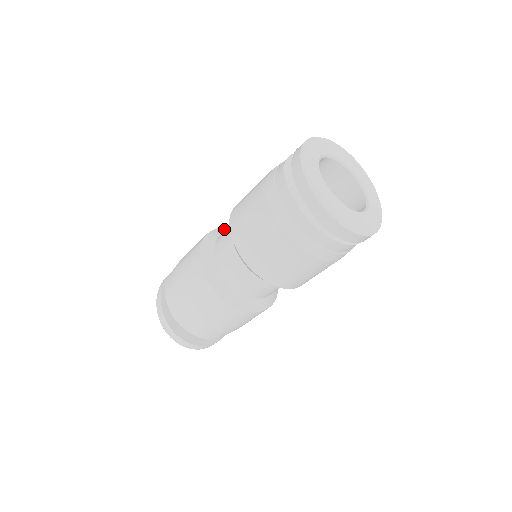
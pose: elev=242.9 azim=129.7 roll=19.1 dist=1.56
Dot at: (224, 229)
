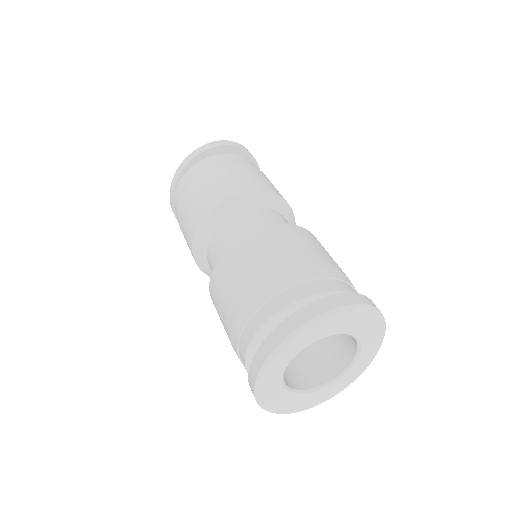
Dot at: (227, 208)
